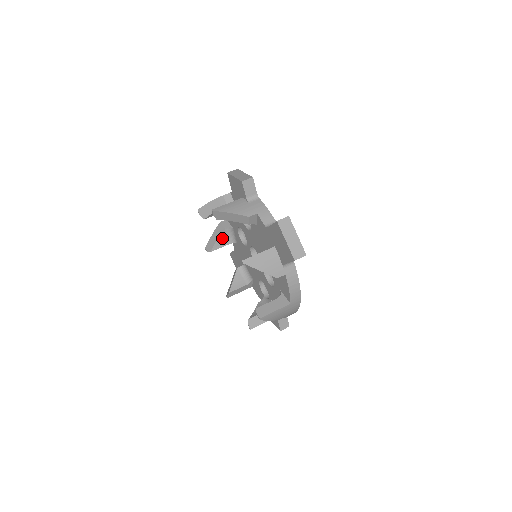
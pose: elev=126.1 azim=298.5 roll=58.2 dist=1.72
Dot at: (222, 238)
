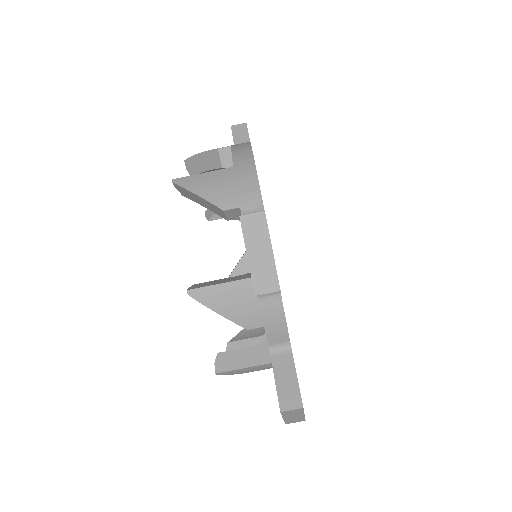
Dot at: (216, 169)
